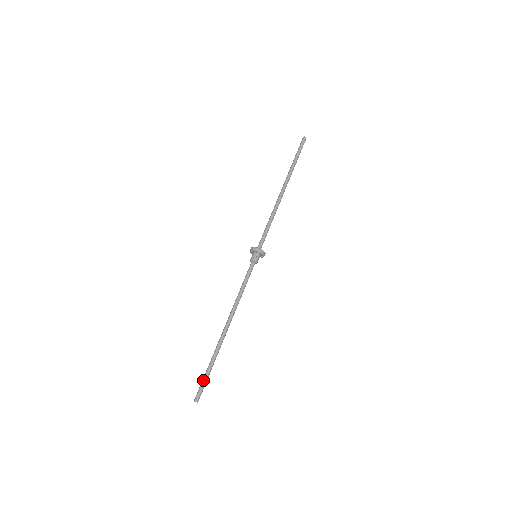
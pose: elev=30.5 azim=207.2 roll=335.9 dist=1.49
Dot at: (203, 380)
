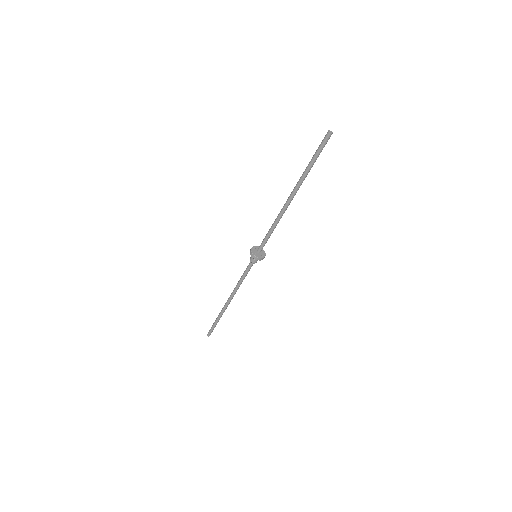
Dot at: (212, 326)
